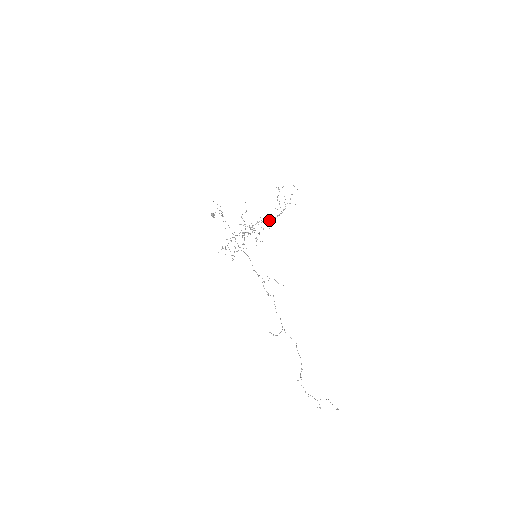
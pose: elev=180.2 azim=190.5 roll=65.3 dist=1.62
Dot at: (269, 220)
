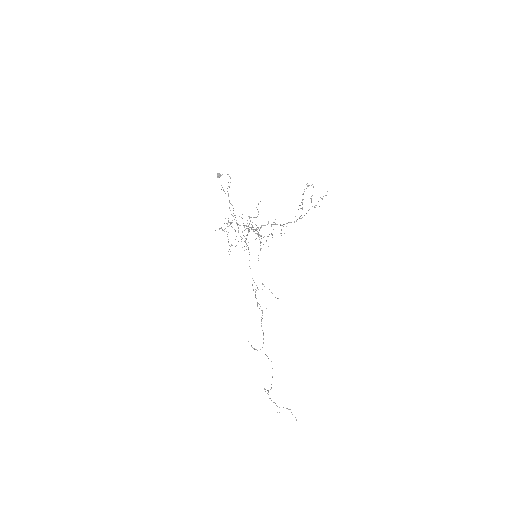
Dot at: (283, 224)
